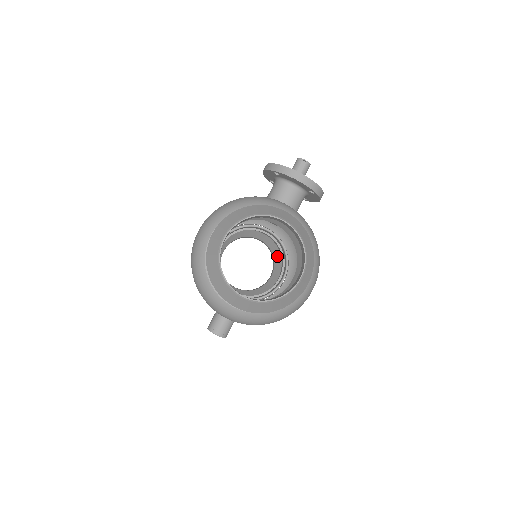
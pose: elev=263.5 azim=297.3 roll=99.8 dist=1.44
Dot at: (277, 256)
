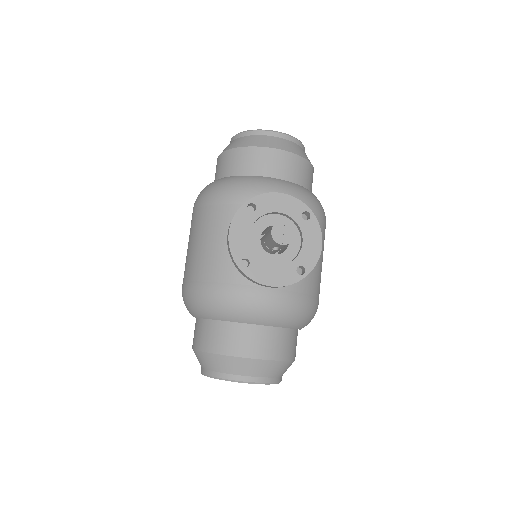
Dot at: occluded
